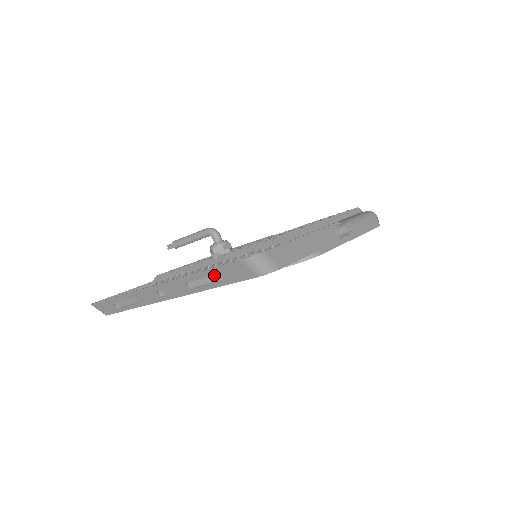
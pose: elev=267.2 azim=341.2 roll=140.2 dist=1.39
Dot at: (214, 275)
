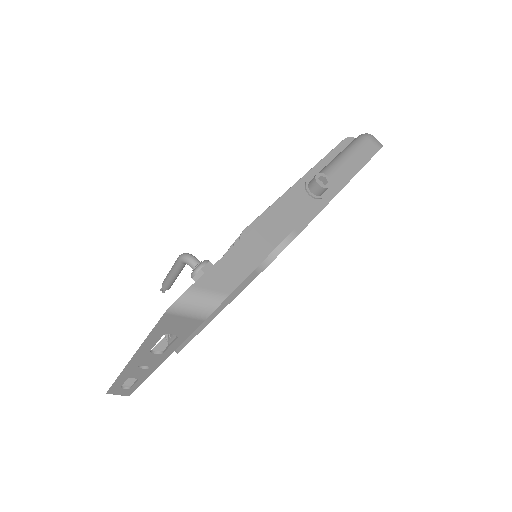
Dot at: occluded
